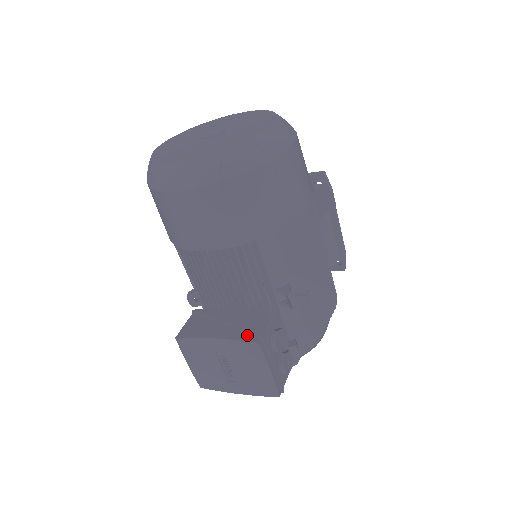
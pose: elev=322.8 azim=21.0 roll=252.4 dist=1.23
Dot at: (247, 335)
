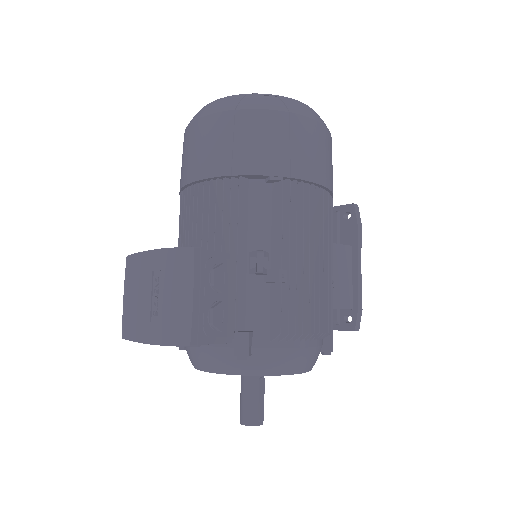
Dot at: occluded
